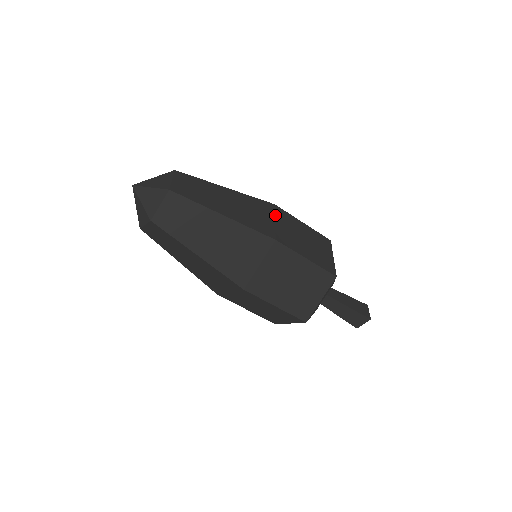
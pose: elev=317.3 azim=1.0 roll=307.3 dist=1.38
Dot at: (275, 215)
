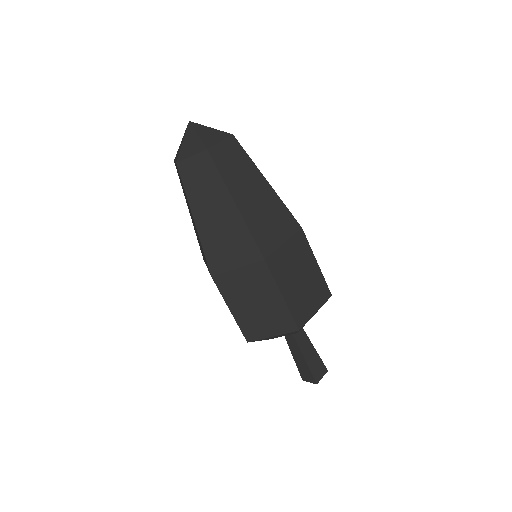
Dot at: (291, 238)
